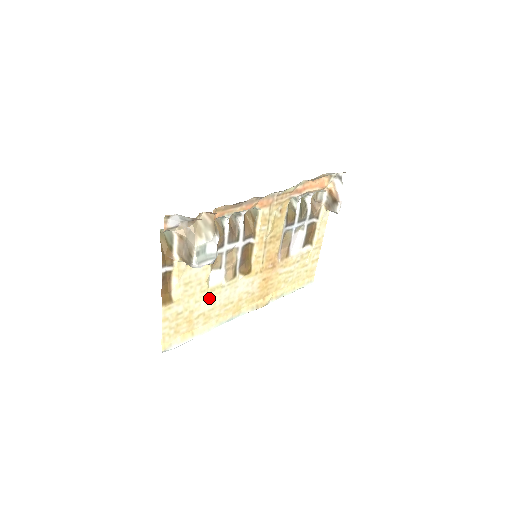
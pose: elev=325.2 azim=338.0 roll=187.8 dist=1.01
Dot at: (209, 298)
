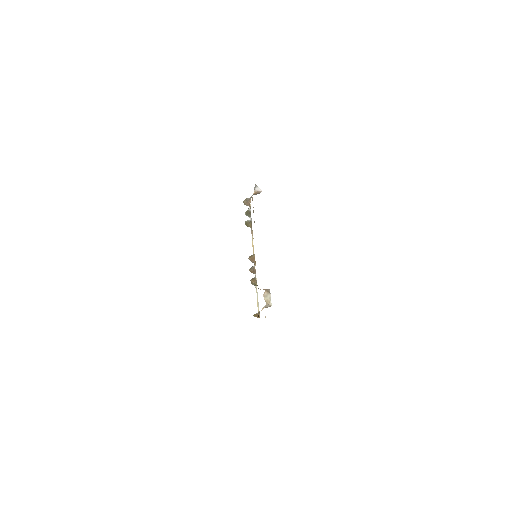
Dot at: occluded
